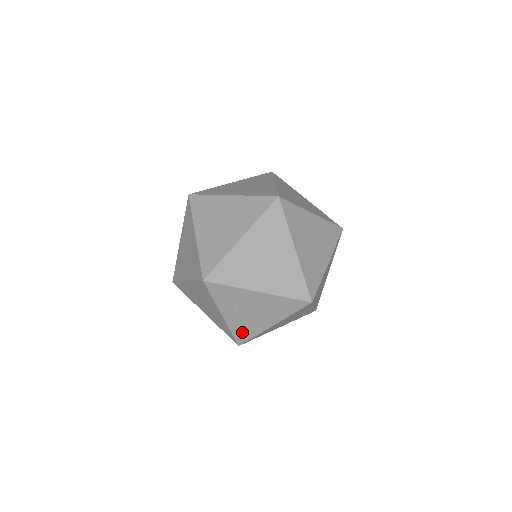
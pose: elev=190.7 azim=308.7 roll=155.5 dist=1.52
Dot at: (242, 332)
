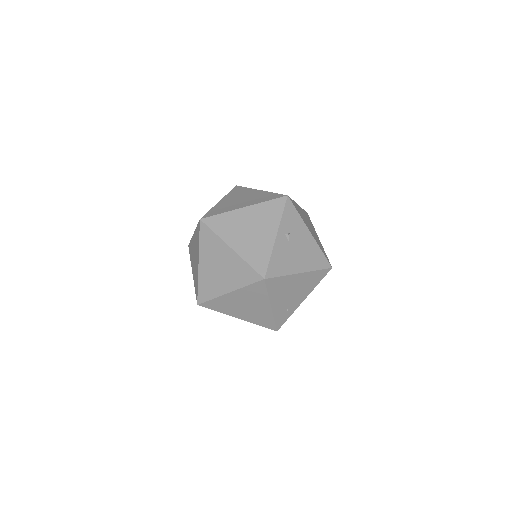
Dot at: (277, 264)
